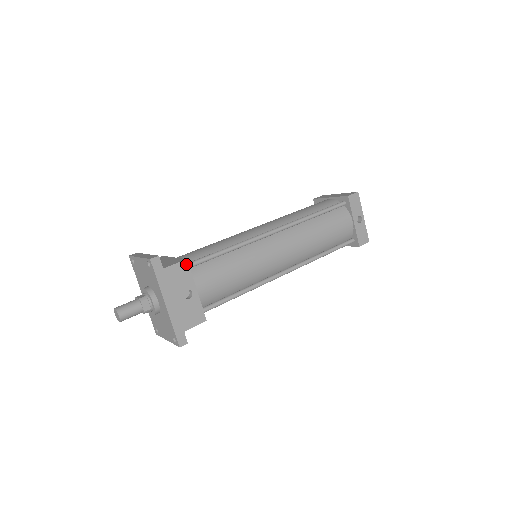
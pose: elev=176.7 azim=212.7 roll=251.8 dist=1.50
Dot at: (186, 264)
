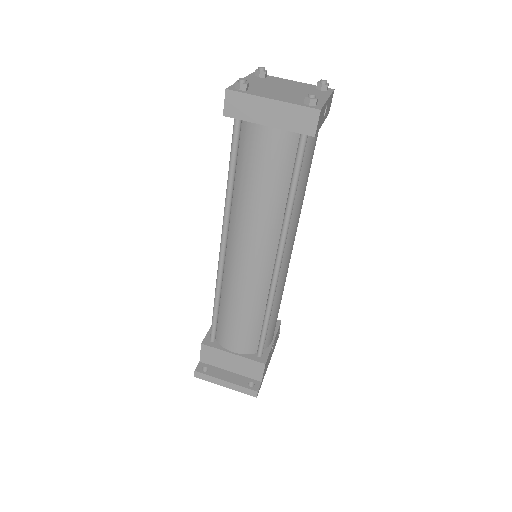
Dot at: (266, 363)
